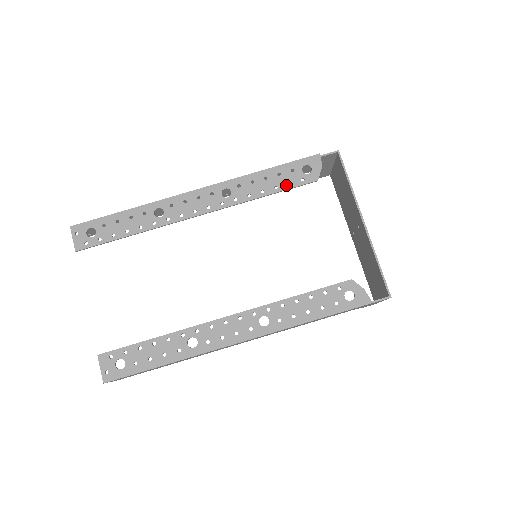
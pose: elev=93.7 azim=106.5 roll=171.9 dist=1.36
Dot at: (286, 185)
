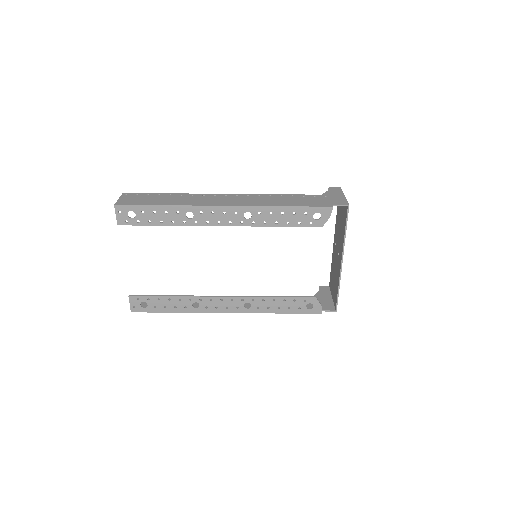
Dot at: (296, 223)
